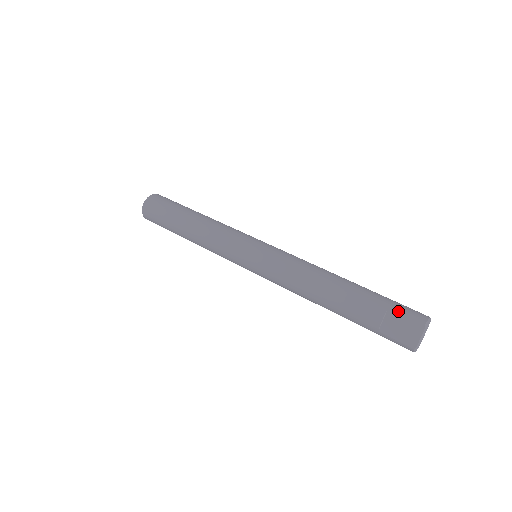
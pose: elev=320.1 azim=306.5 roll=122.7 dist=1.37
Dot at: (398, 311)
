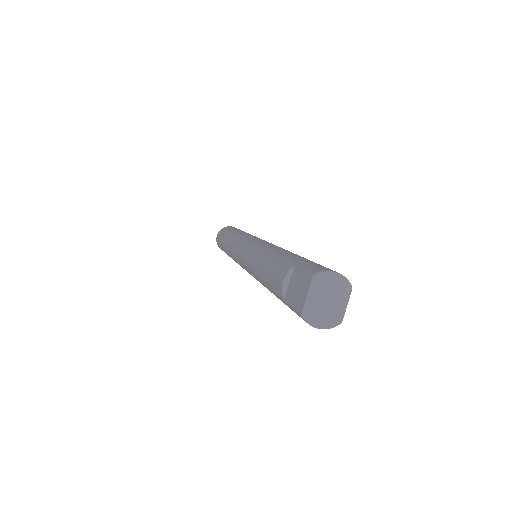
Dot at: (301, 267)
